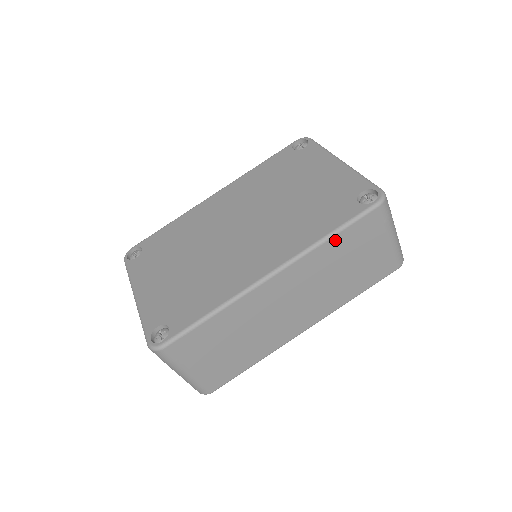
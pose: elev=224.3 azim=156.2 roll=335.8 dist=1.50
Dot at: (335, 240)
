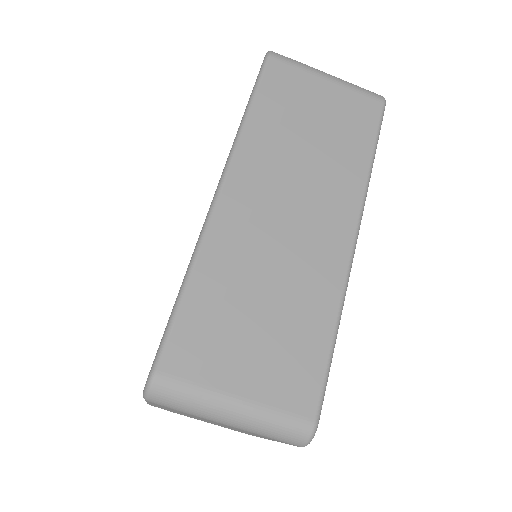
Dot at: (257, 112)
